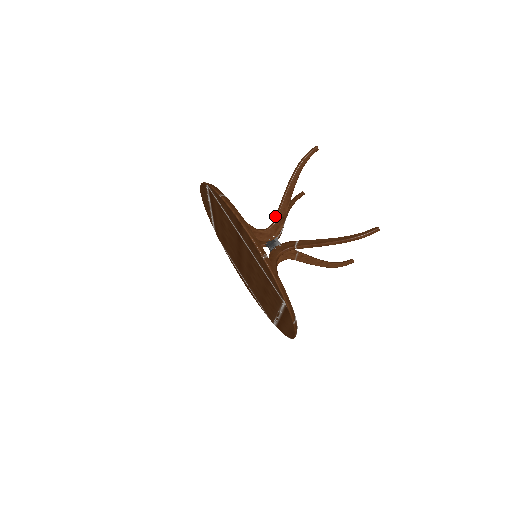
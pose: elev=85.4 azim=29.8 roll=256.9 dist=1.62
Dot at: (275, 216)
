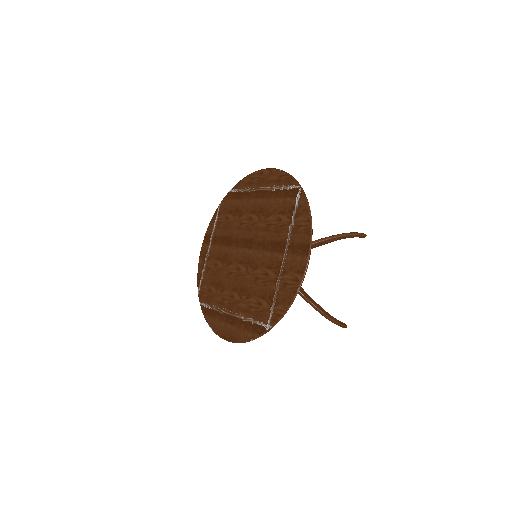
Dot at: occluded
